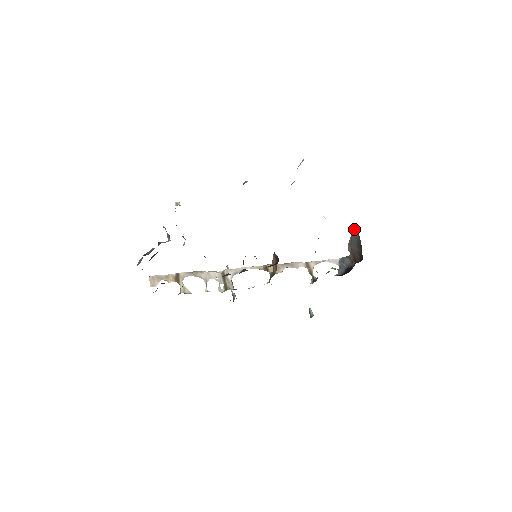
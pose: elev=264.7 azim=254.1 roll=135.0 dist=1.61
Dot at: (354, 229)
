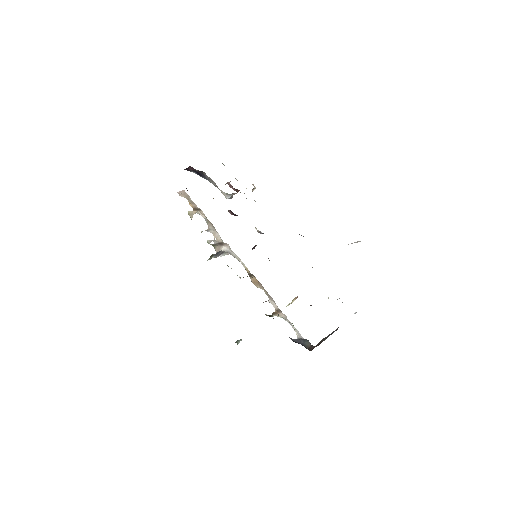
Dot at: occluded
